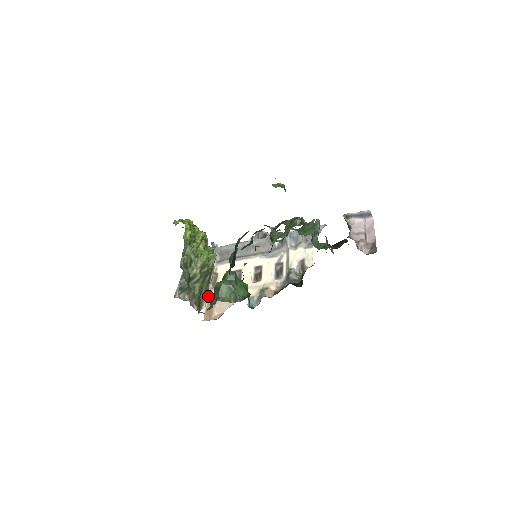
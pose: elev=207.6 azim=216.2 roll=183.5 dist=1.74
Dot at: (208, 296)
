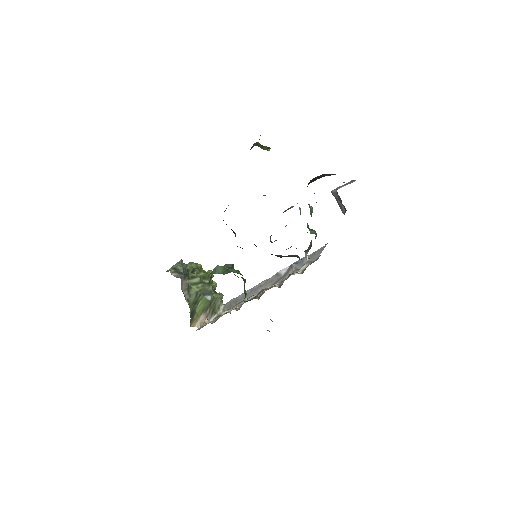
Dot at: (206, 322)
